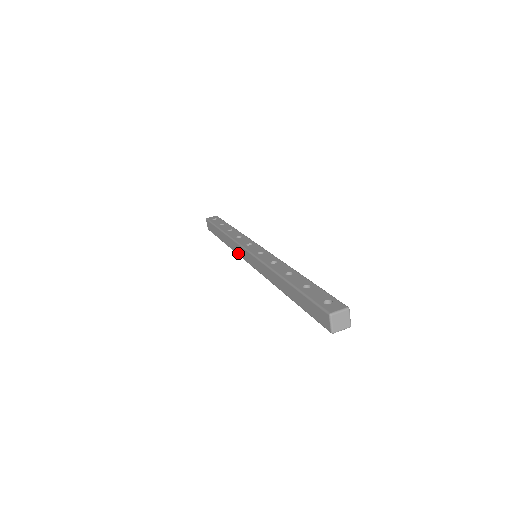
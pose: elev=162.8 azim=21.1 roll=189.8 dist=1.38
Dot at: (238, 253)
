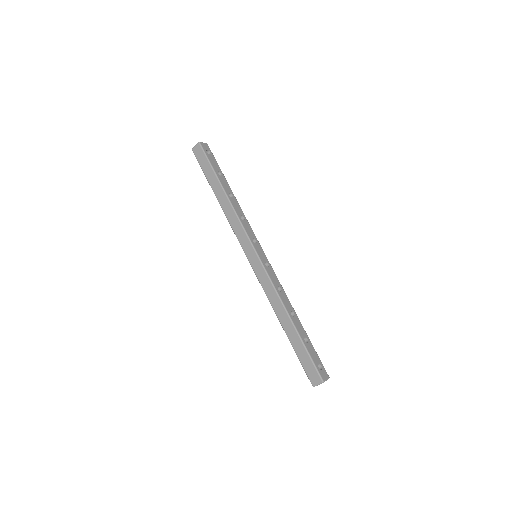
Dot at: (237, 234)
